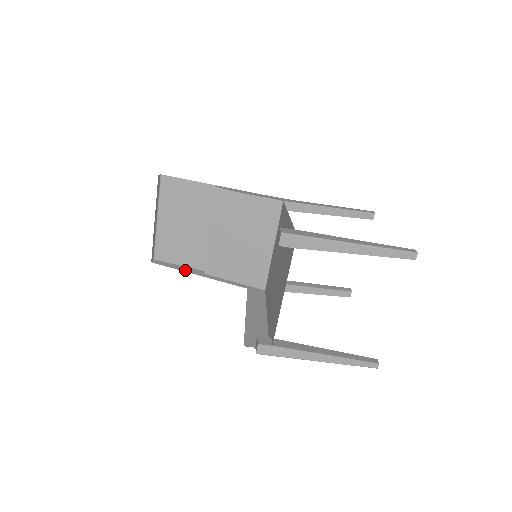
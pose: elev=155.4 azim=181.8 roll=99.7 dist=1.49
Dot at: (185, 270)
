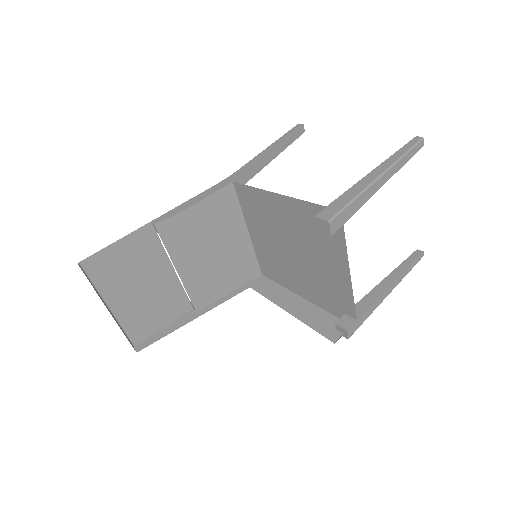
Dot at: (177, 327)
